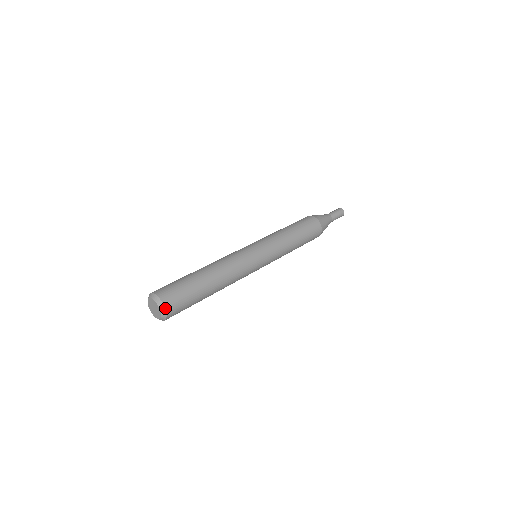
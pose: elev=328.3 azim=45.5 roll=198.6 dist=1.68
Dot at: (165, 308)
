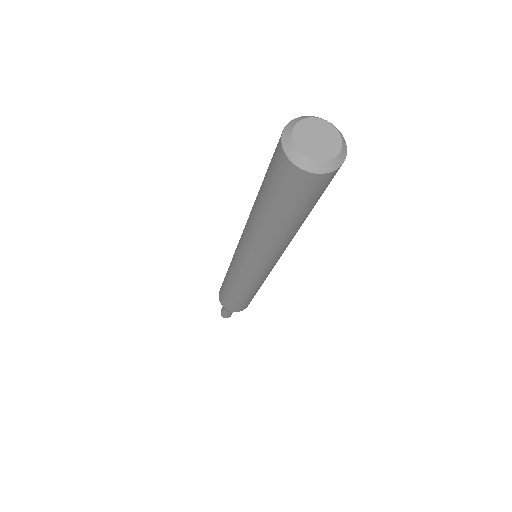
Dot at: (346, 147)
